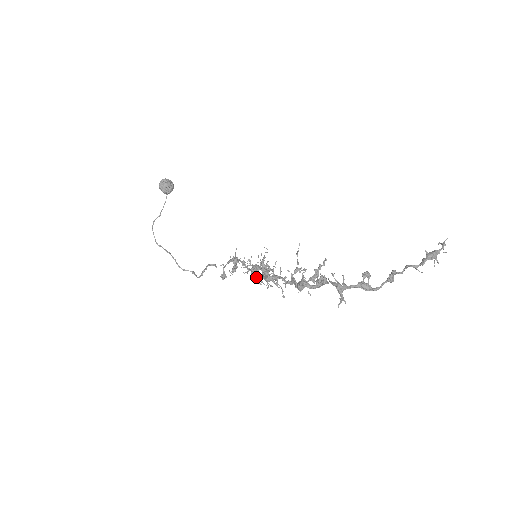
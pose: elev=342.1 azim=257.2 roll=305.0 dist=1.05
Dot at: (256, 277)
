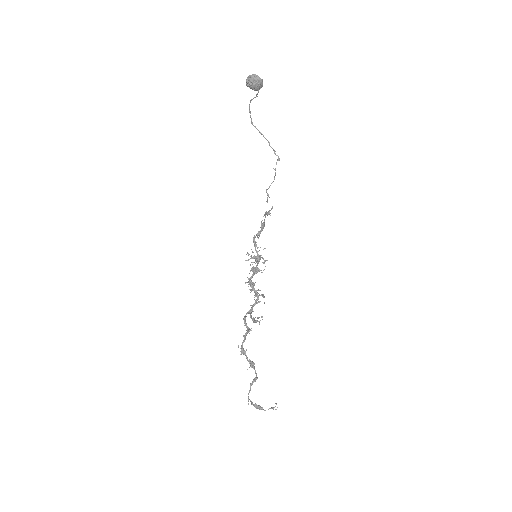
Dot at: occluded
